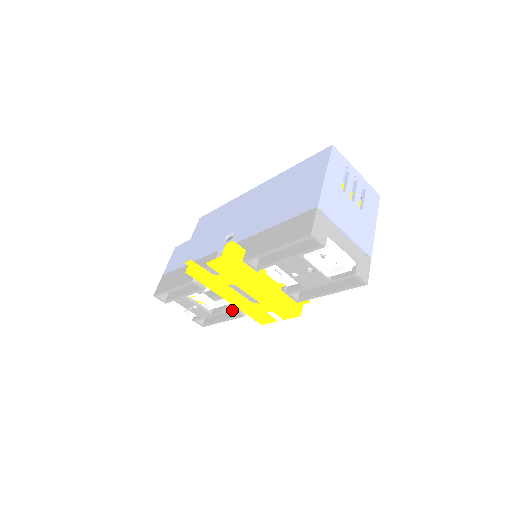
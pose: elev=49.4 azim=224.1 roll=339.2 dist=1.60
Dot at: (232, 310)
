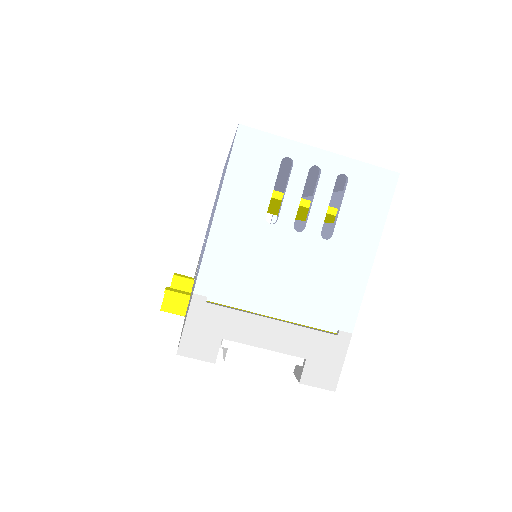
Dot at: occluded
